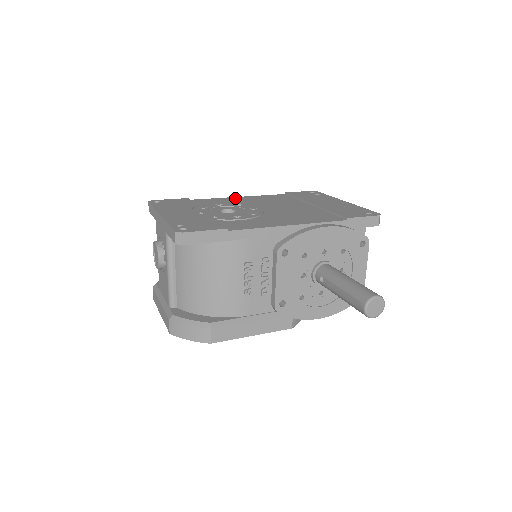
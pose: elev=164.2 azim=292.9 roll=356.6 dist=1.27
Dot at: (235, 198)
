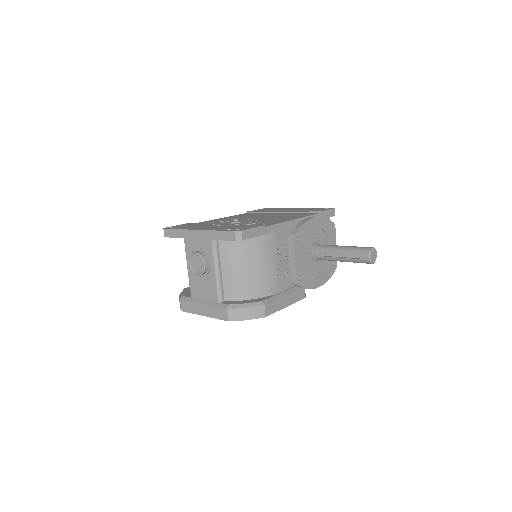
Dot at: (219, 219)
